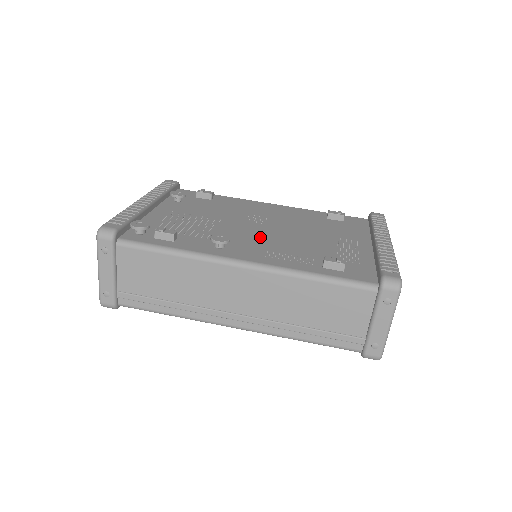
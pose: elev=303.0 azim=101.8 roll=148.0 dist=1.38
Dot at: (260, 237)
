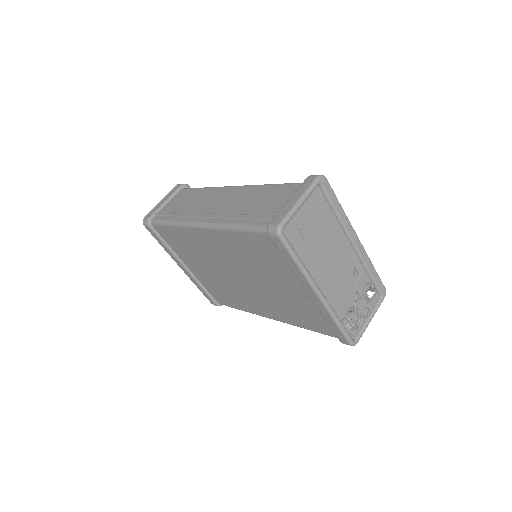
Dot at: occluded
